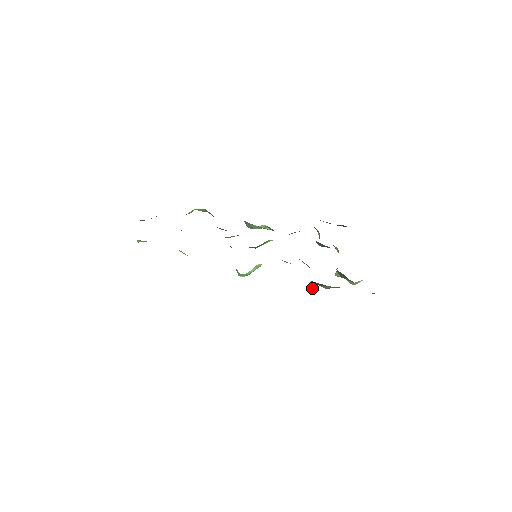
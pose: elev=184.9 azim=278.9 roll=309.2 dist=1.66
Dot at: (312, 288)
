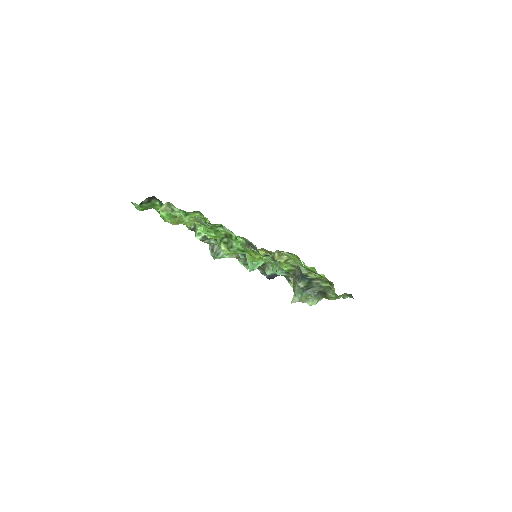
Dot at: (321, 274)
